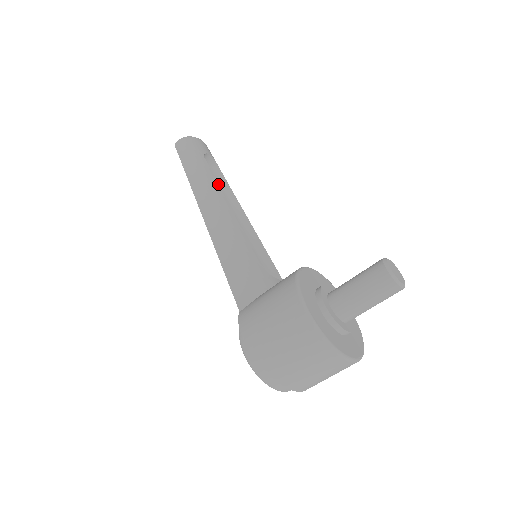
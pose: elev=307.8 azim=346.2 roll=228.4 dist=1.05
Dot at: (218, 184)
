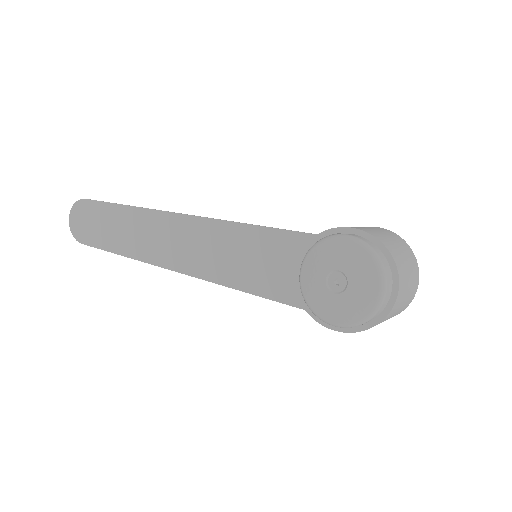
Dot at: occluded
